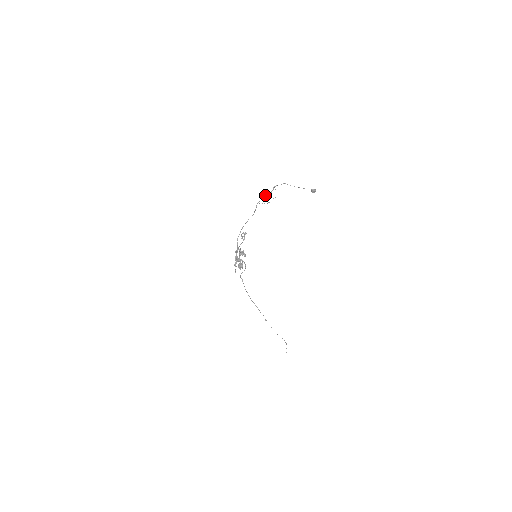
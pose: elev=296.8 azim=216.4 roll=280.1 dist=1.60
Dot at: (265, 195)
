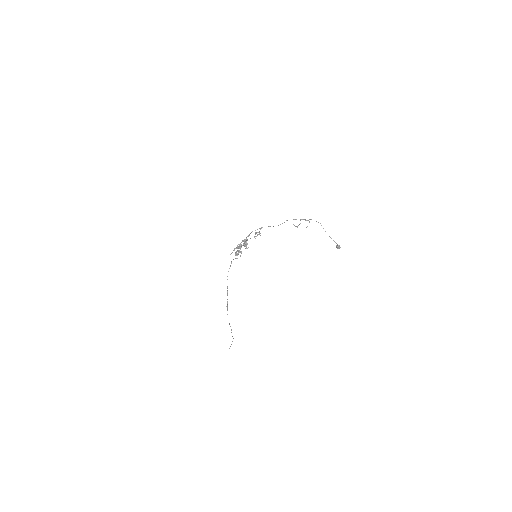
Dot at: occluded
